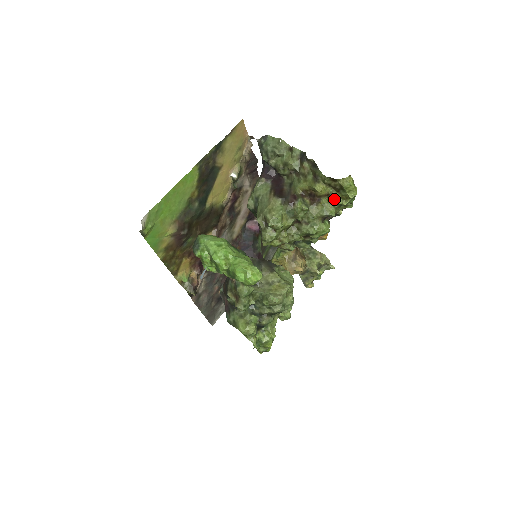
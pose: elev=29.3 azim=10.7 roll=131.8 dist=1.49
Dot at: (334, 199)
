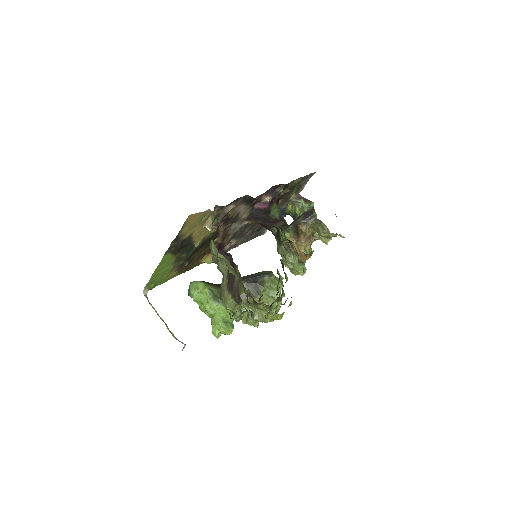
Dot at: (269, 309)
